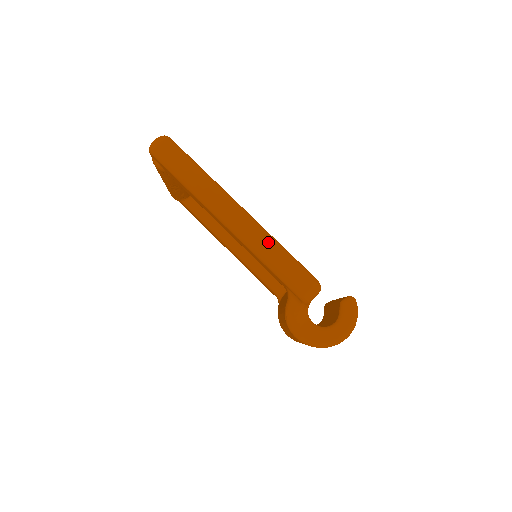
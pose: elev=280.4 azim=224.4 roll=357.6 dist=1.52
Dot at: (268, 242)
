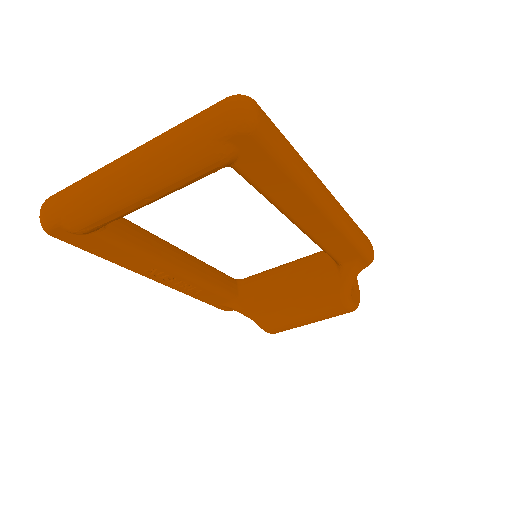
Dot at: (350, 217)
